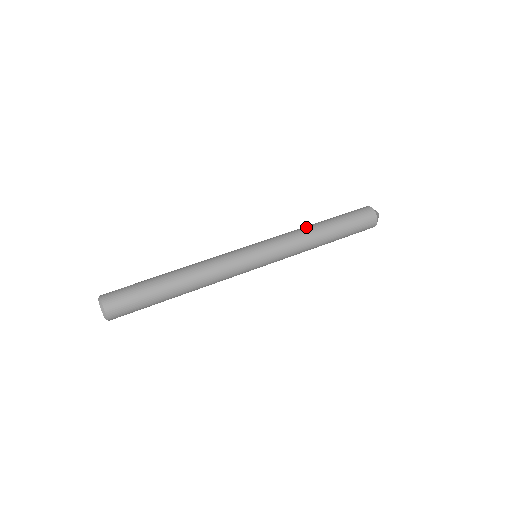
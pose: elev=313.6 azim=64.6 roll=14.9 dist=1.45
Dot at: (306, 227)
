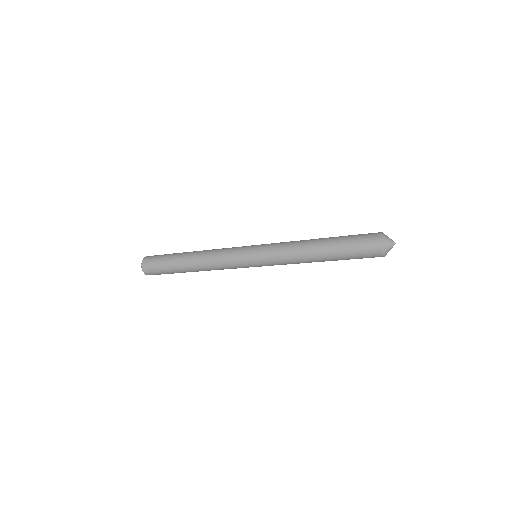
Dot at: occluded
